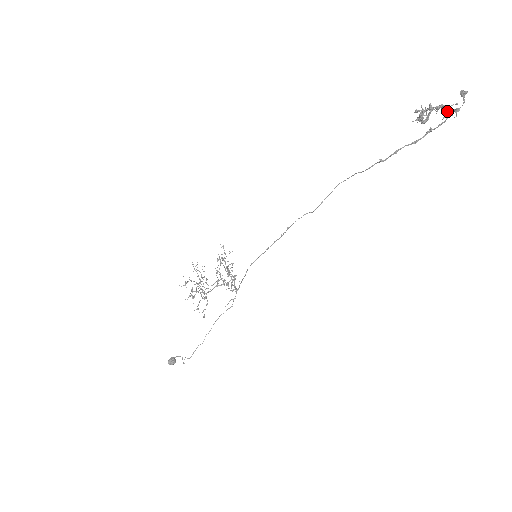
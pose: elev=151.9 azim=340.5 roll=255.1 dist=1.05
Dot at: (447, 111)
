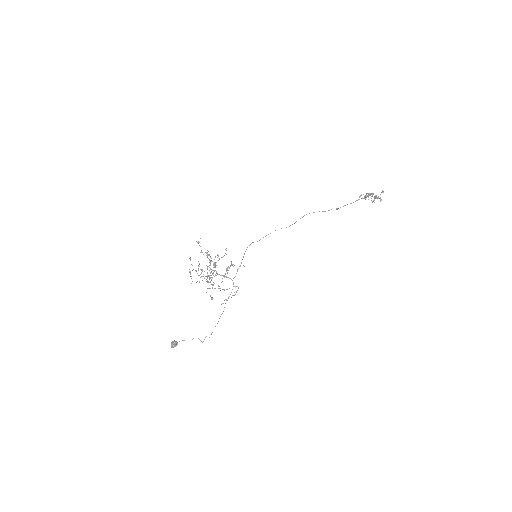
Dot at: (381, 200)
